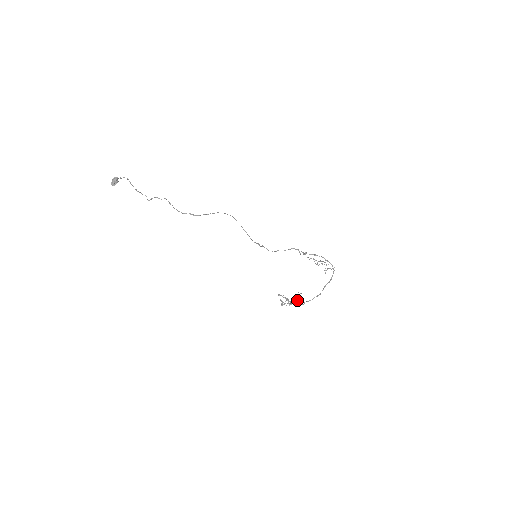
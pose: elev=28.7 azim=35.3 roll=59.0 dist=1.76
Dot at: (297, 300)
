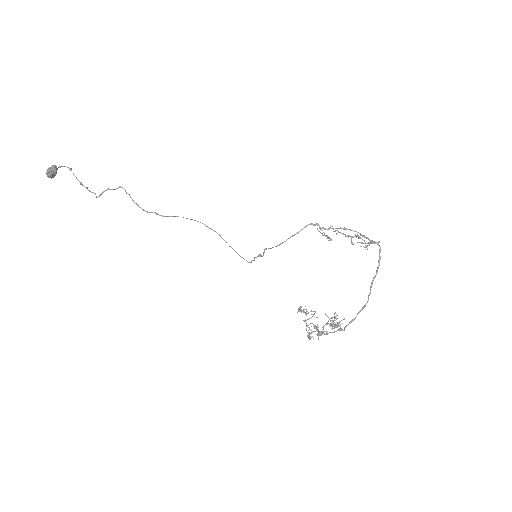
Dot at: occluded
